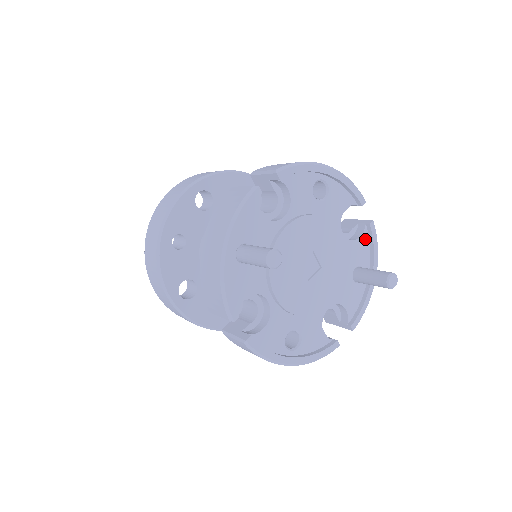
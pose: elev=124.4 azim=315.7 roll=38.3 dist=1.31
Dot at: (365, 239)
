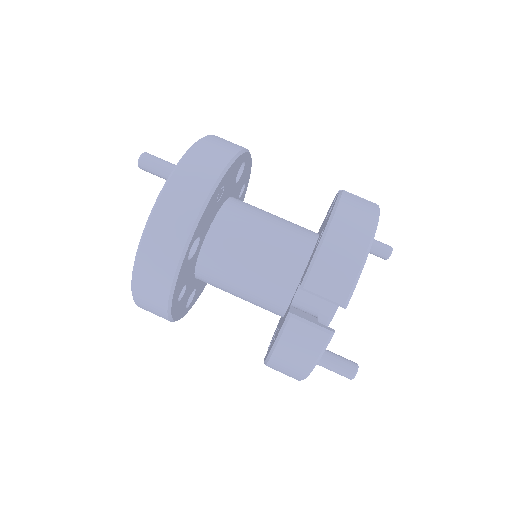
Dot at: occluded
